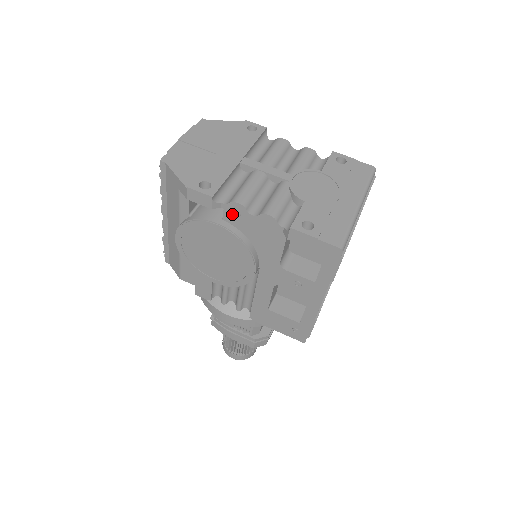
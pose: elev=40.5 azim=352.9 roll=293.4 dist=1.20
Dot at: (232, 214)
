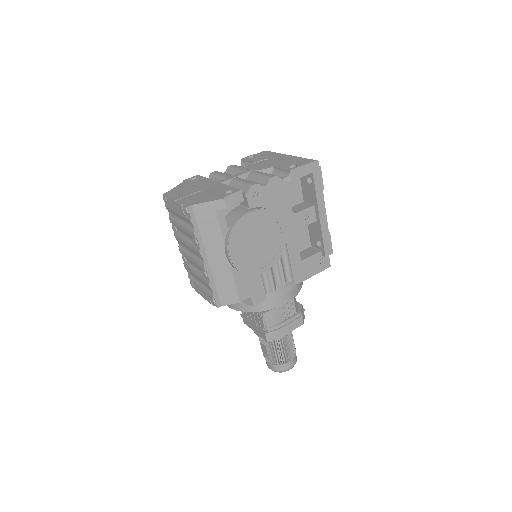
Dot at: (254, 197)
